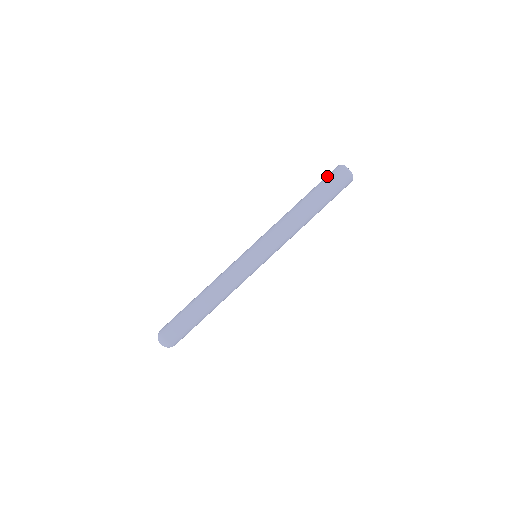
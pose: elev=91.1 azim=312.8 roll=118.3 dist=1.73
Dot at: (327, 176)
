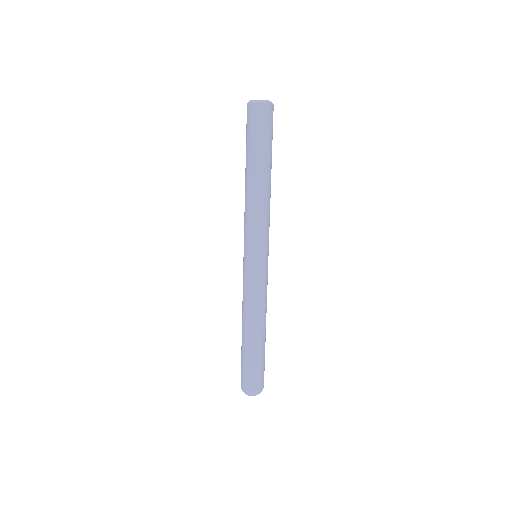
Dot at: (247, 126)
